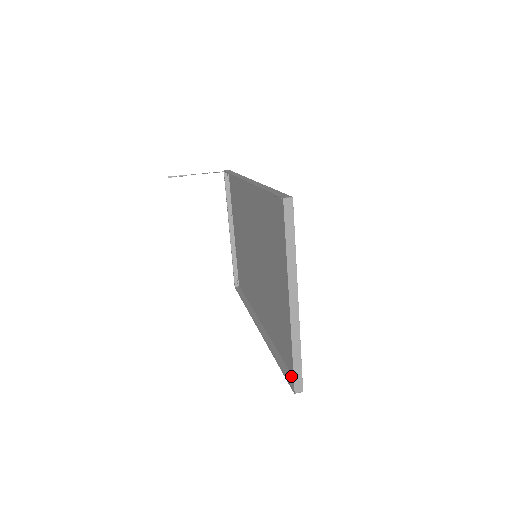
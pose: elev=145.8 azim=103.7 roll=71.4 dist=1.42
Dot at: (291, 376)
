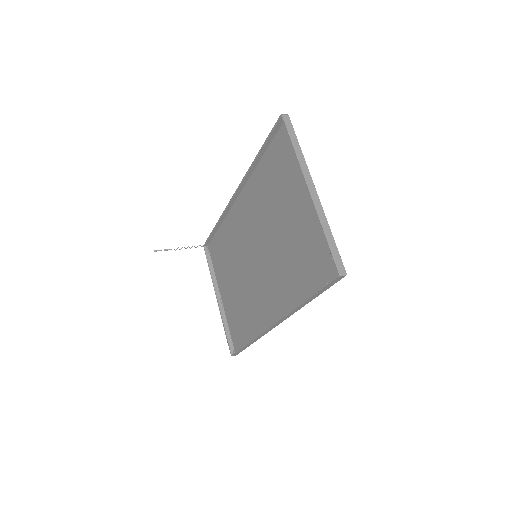
Dot at: occluded
